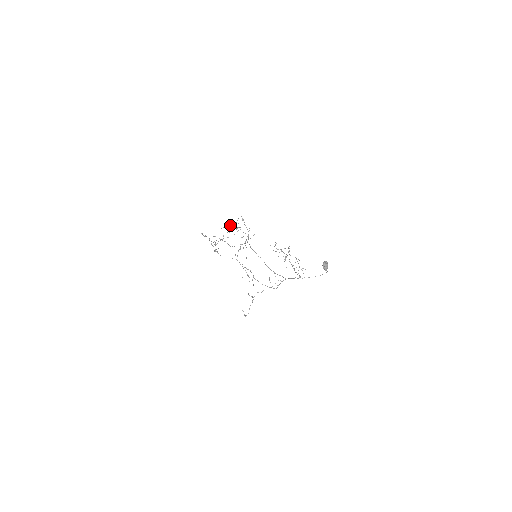
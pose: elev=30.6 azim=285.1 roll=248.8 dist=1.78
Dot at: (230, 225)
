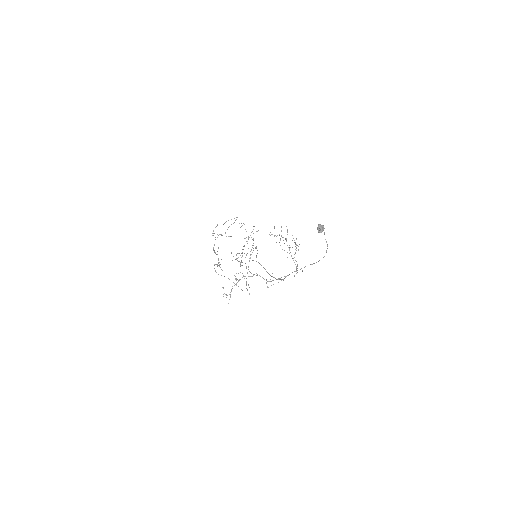
Dot at: occluded
